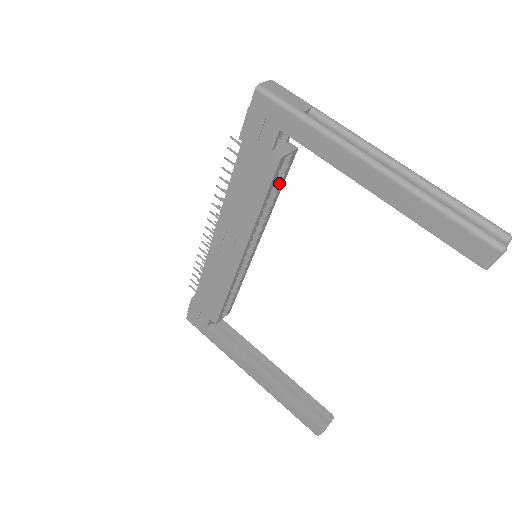
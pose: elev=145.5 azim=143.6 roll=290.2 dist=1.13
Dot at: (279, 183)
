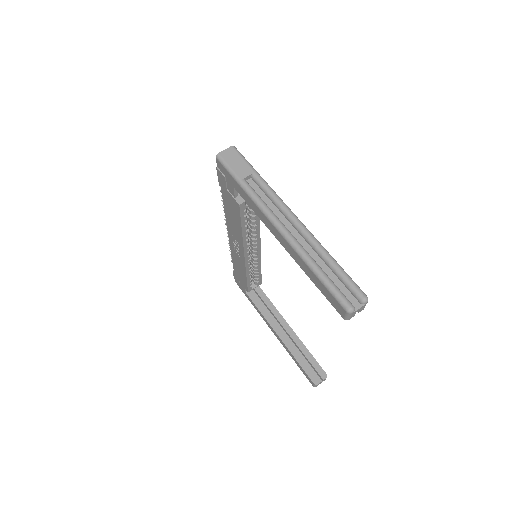
Dot at: (253, 214)
